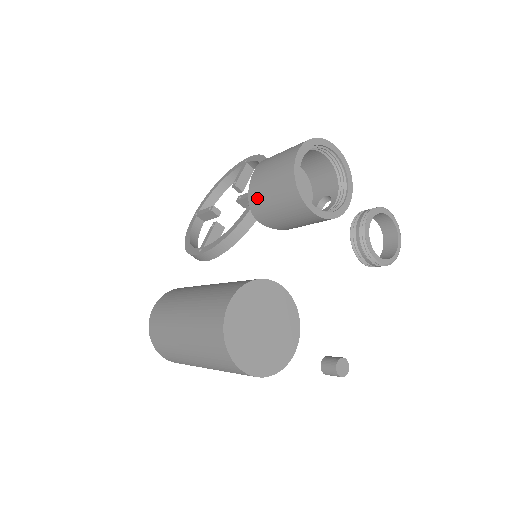
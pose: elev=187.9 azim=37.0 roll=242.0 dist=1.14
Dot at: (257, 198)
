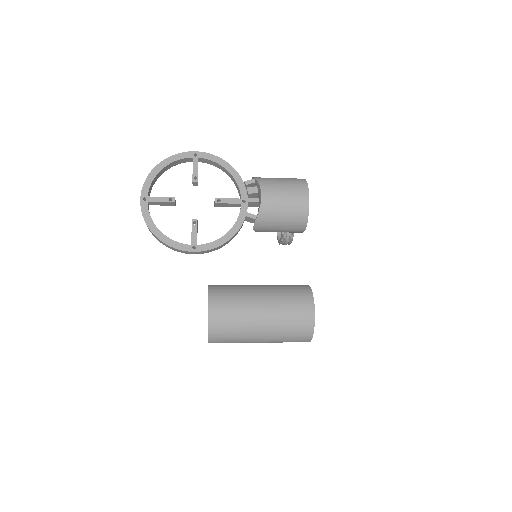
Dot at: (267, 218)
